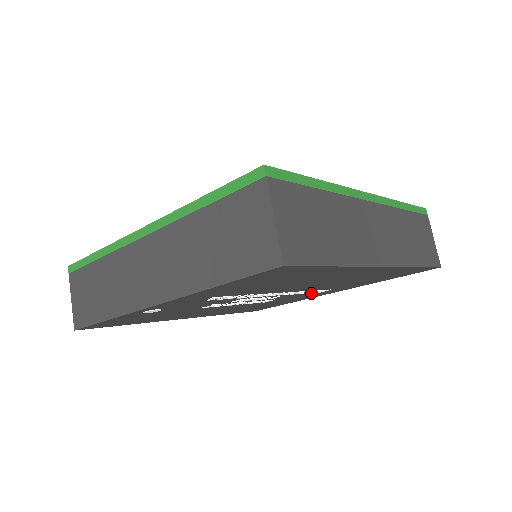
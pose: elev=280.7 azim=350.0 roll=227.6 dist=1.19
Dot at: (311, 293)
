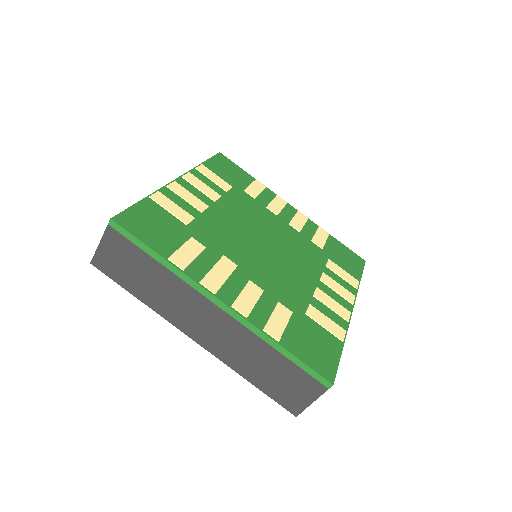
Dot at: occluded
